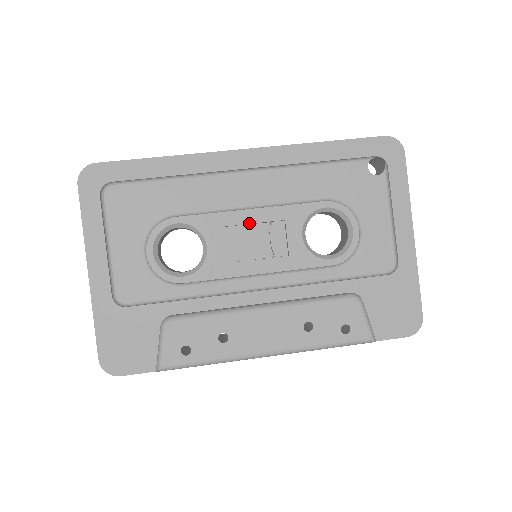
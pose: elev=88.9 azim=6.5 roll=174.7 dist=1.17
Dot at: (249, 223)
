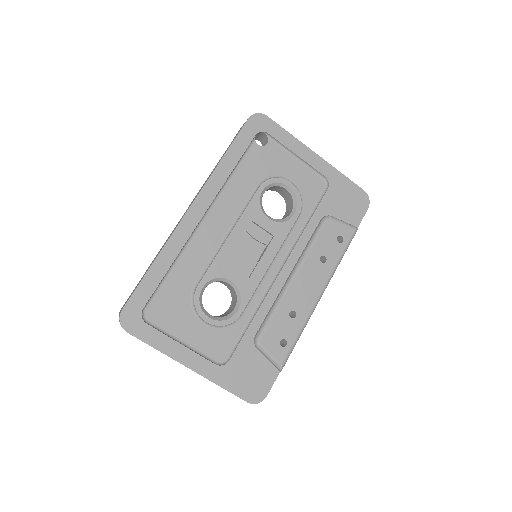
Dot at: (237, 243)
